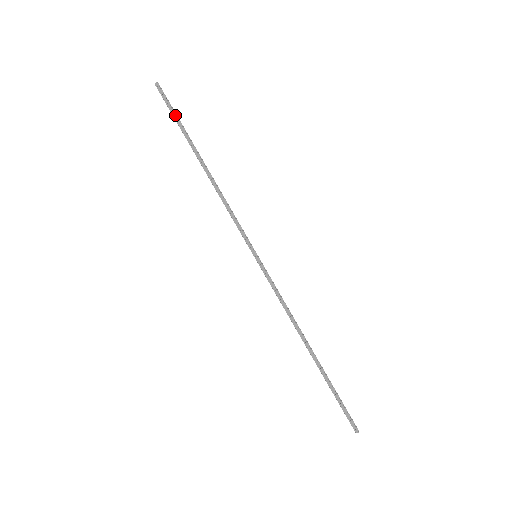
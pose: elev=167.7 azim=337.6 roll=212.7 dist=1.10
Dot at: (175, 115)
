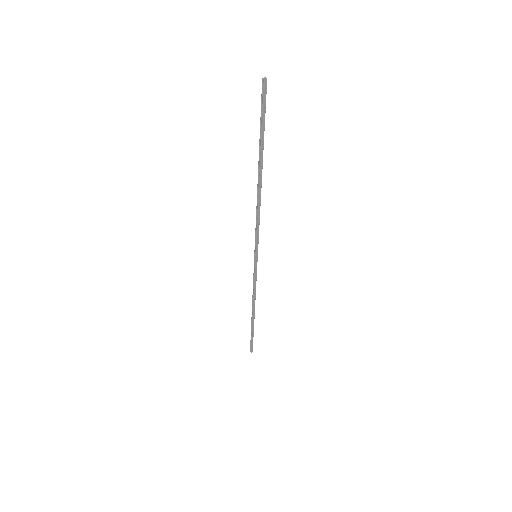
Dot at: (264, 123)
